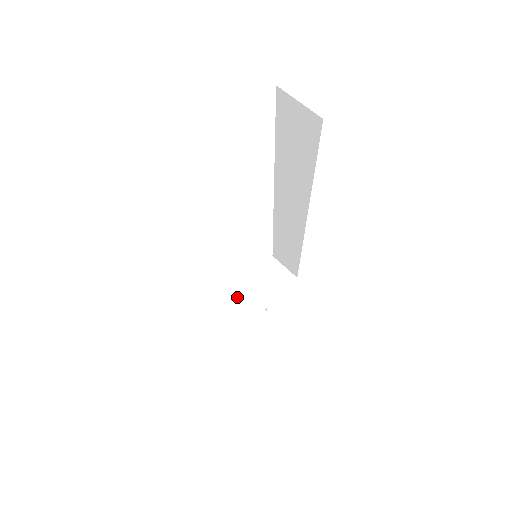
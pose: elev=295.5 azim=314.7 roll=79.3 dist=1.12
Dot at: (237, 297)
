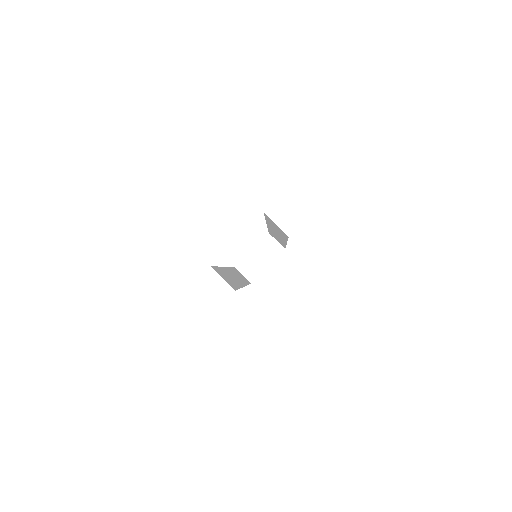
Dot at: (245, 262)
